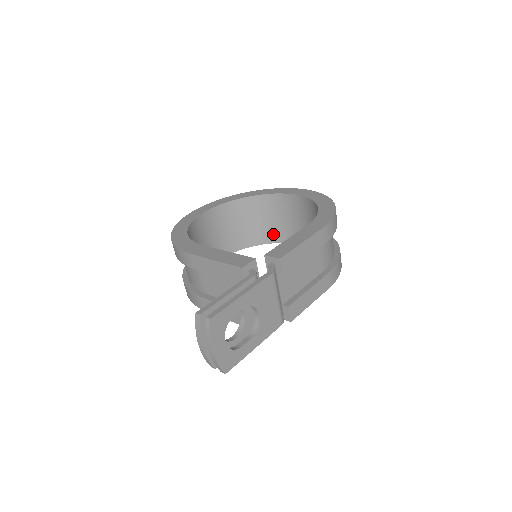
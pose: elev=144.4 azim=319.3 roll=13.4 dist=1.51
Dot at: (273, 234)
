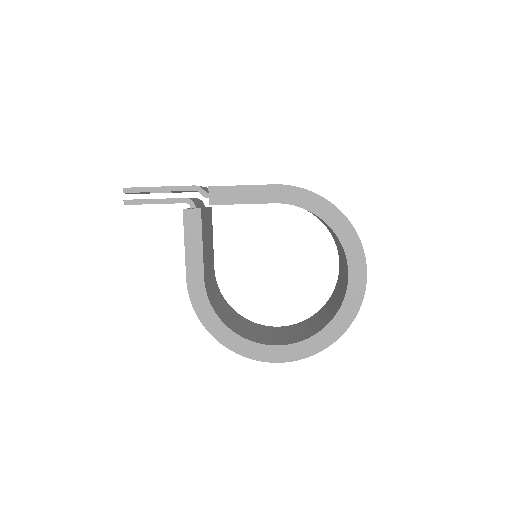
Dot at: (338, 305)
